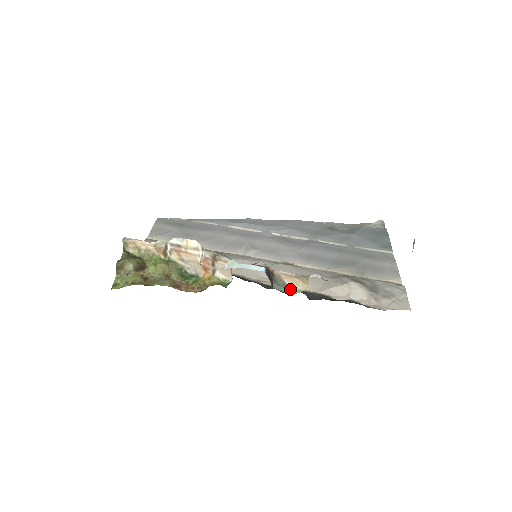
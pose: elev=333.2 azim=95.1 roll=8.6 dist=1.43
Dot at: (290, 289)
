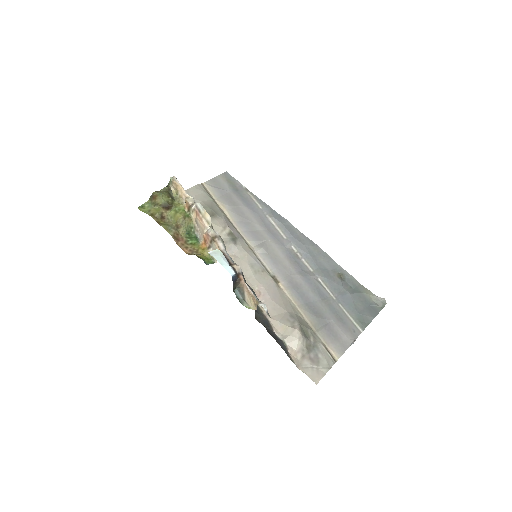
Dot at: (245, 301)
